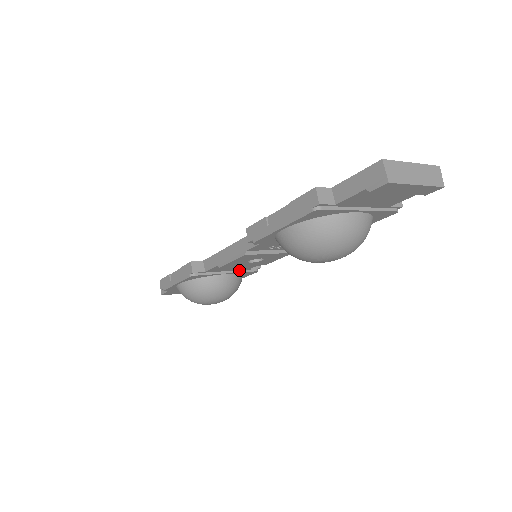
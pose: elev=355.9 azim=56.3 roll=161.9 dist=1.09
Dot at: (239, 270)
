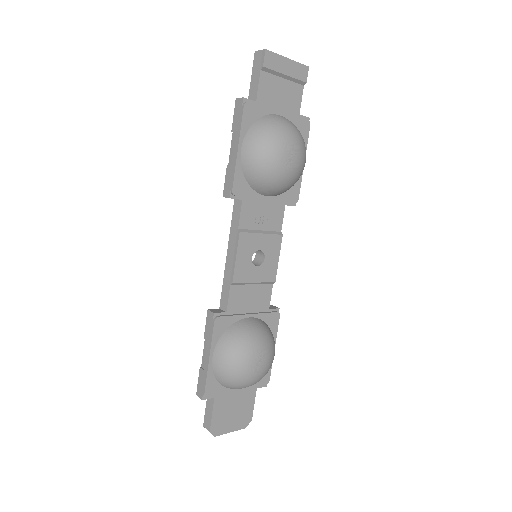
Dot at: (260, 312)
